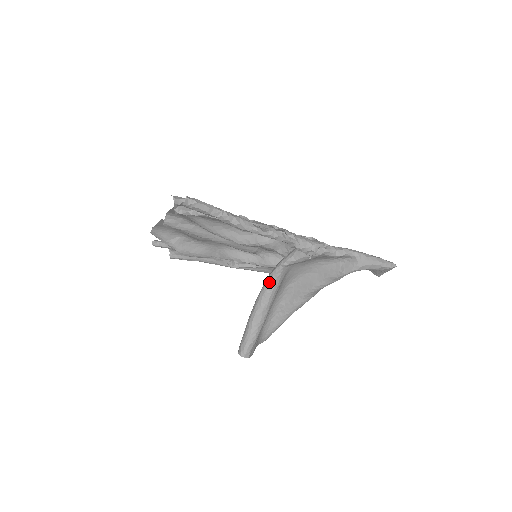
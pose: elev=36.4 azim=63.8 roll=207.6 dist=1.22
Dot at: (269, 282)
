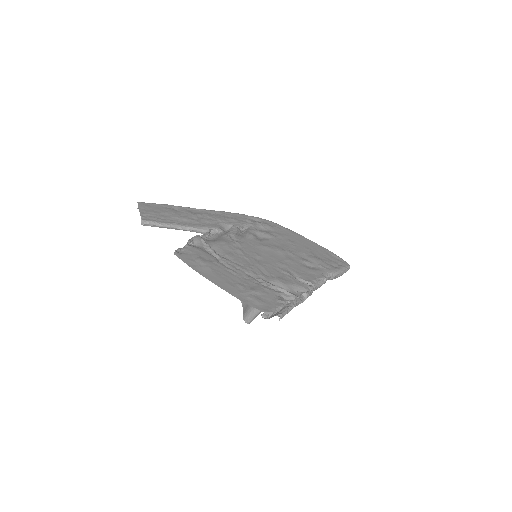
Dot at: occluded
